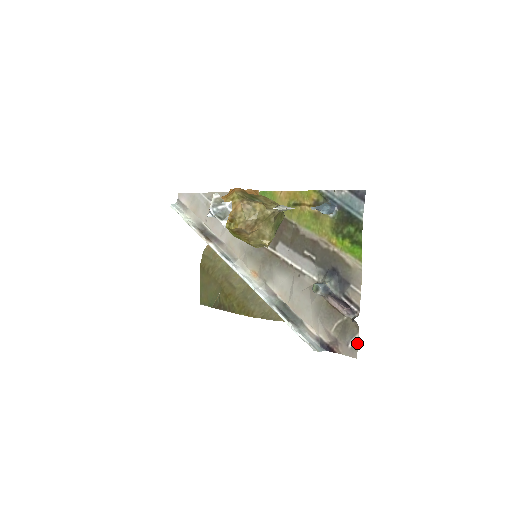
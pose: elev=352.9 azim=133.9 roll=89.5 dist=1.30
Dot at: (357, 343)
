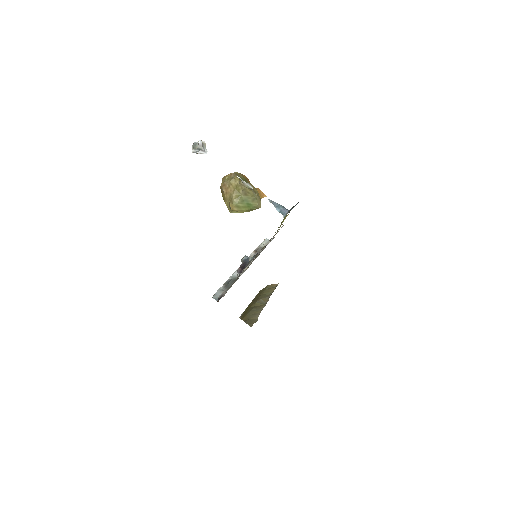
Dot at: occluded
